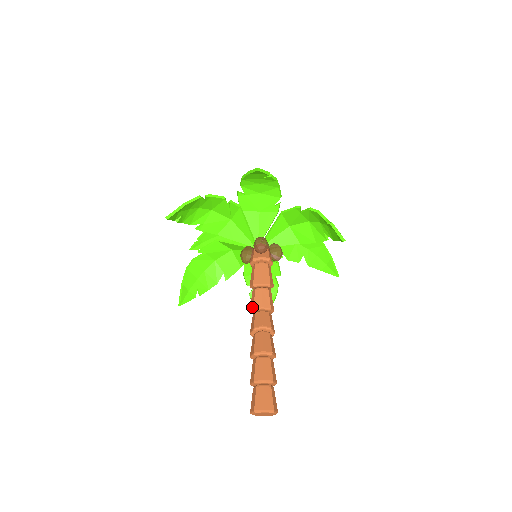
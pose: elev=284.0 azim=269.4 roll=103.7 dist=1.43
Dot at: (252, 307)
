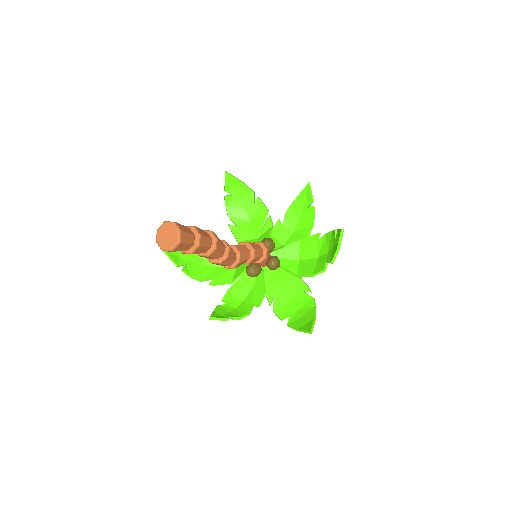
Dot at: occluded
